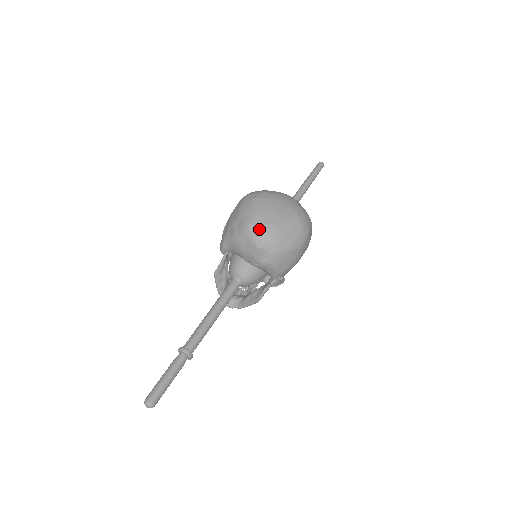
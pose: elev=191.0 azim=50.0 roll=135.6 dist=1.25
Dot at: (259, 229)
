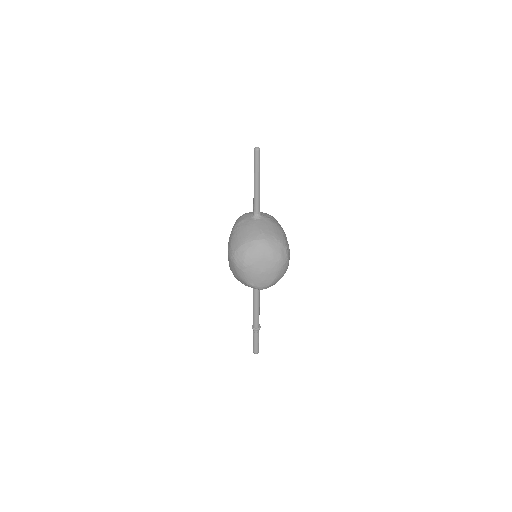
Dot at: (260, 286)
